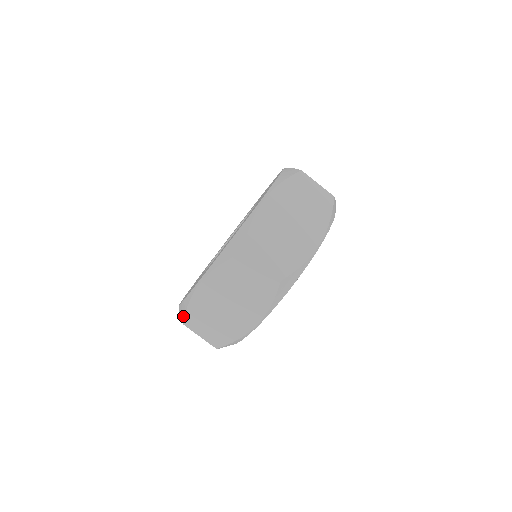
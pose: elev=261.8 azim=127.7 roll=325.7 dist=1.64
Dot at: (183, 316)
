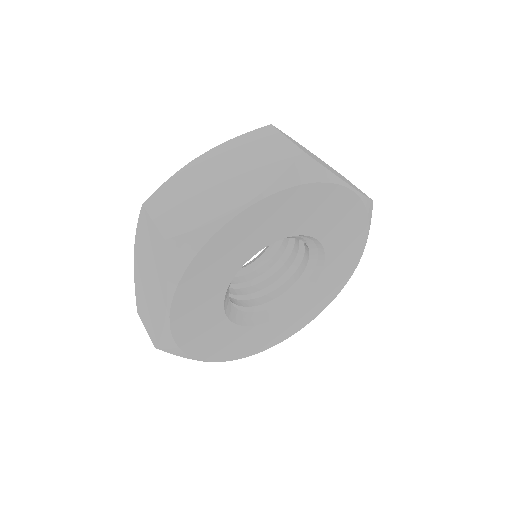
Dot at: (149, 199)
